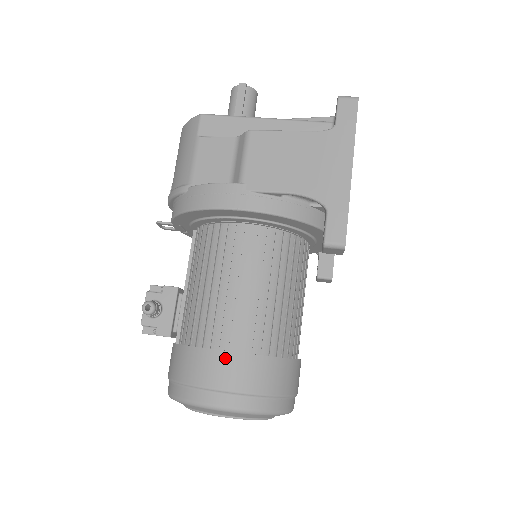
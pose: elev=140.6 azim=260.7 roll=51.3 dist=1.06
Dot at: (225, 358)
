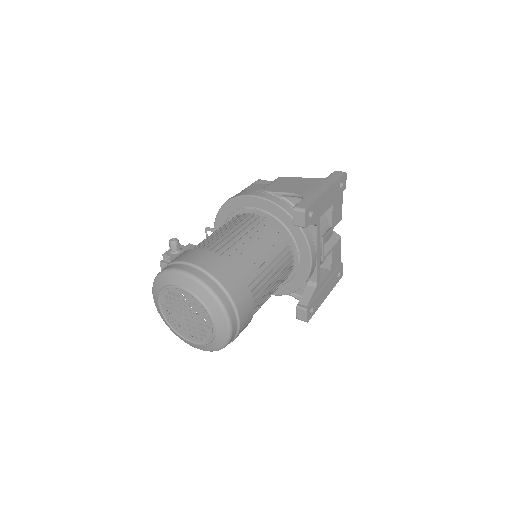
Dot at: (203, 252)
